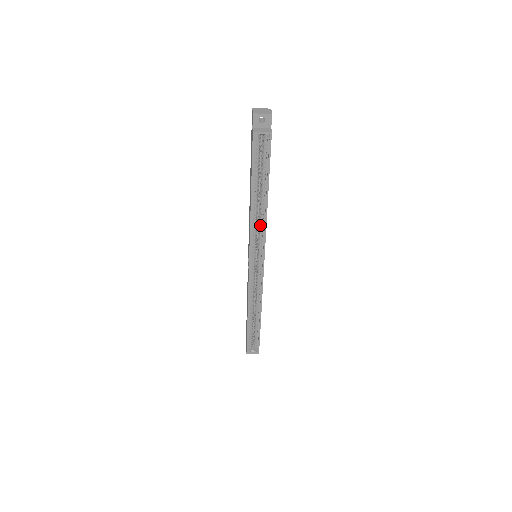
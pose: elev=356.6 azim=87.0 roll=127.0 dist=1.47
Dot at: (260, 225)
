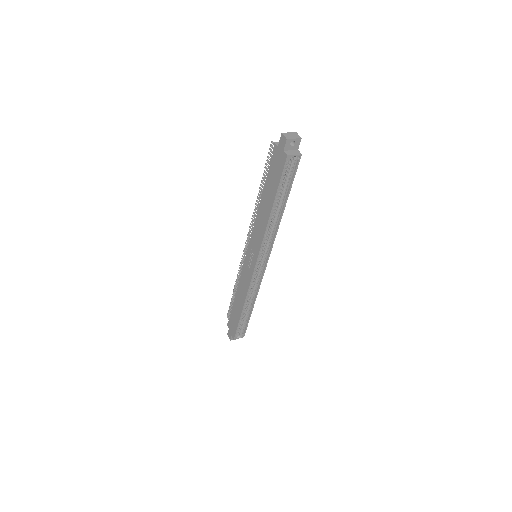
Dot at: (271, 231)
